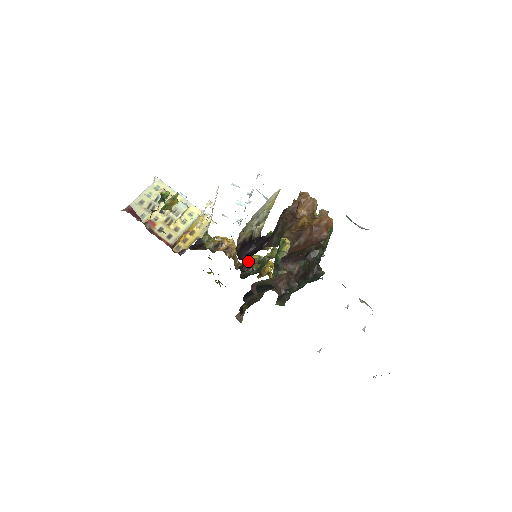
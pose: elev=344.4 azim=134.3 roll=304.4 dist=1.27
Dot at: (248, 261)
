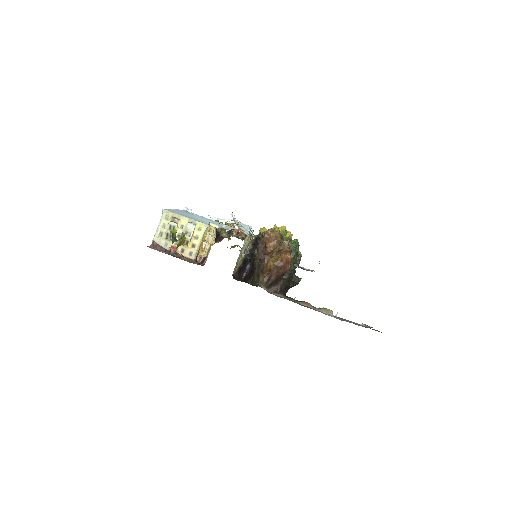
Dot at: occluded
